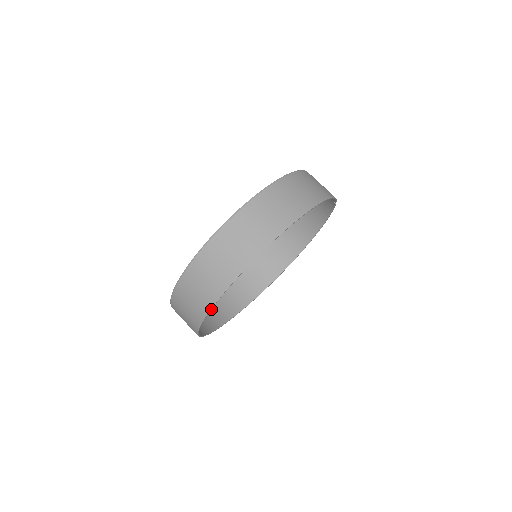
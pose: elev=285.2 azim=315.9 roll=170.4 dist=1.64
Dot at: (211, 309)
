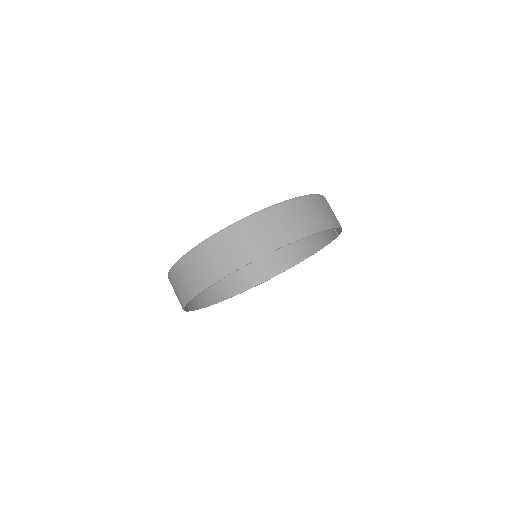
Dot at: occluded
